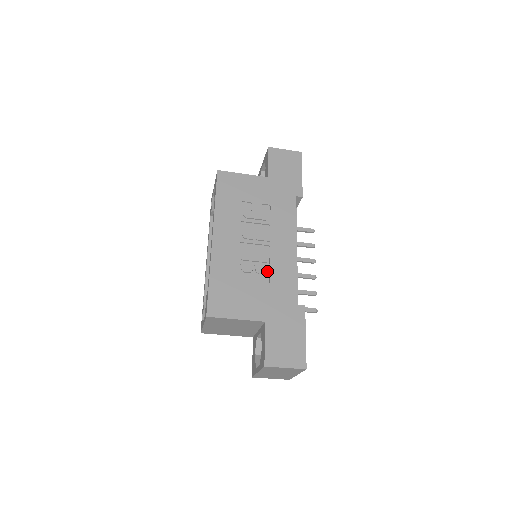
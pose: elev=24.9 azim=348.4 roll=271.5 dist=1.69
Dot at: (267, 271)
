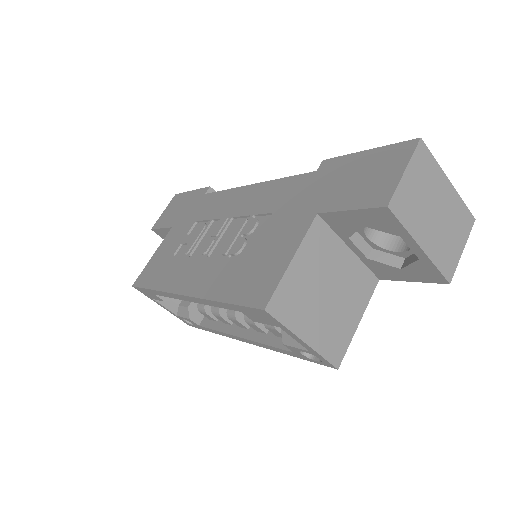
Dot at: (257, 219)
